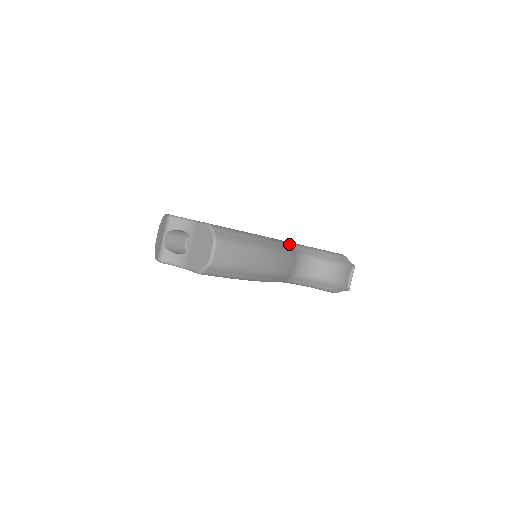
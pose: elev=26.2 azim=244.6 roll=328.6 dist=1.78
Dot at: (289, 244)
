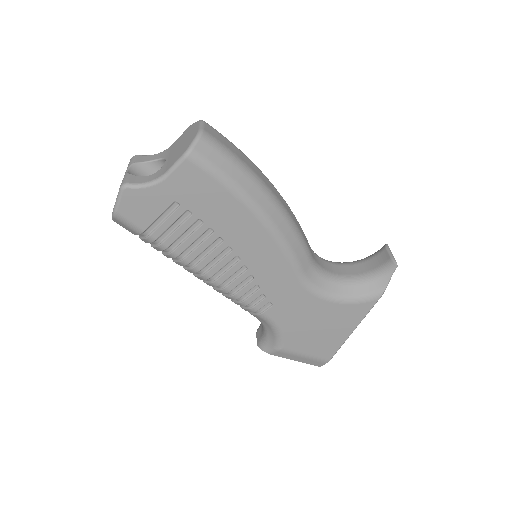
Dot at: occluded
